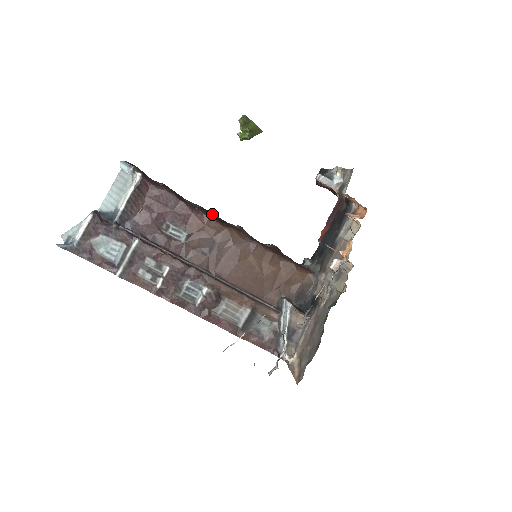
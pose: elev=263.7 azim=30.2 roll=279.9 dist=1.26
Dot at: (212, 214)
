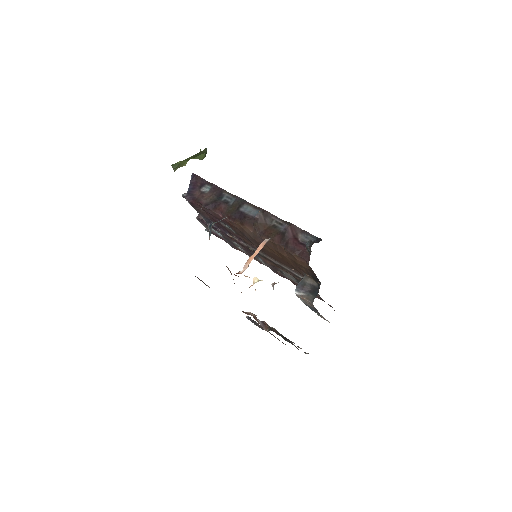
Dot at: (237, 210)
